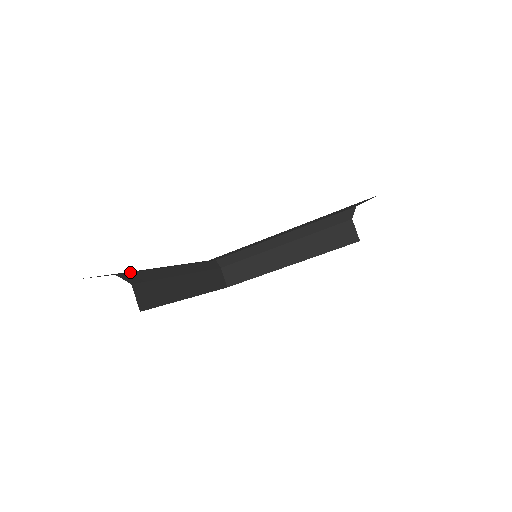
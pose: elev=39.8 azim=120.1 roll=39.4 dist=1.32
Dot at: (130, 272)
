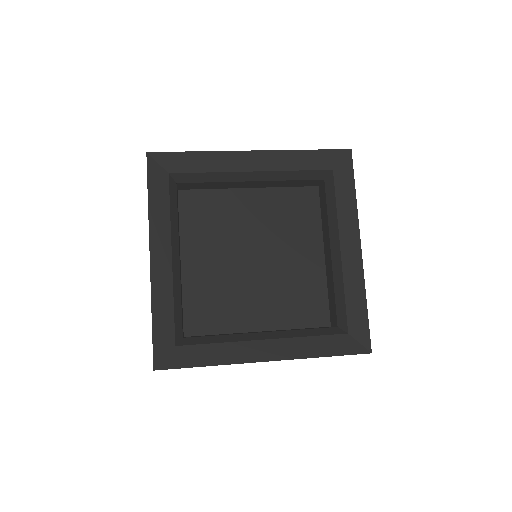
Dot at: (174, 326)
